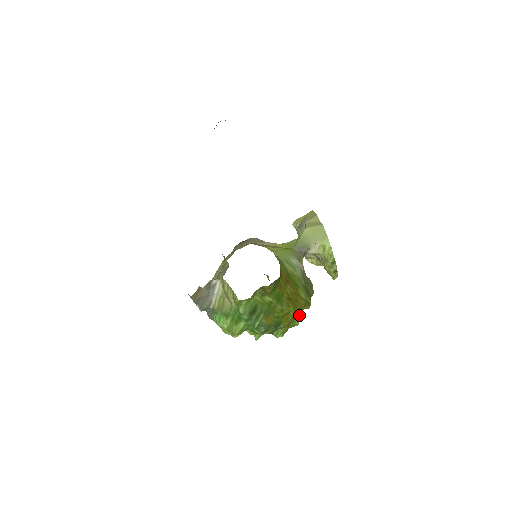
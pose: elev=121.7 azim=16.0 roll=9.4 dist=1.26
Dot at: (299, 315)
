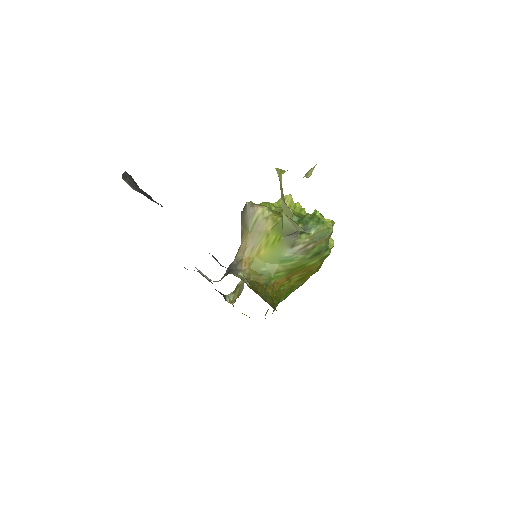
Dot at: occluded
